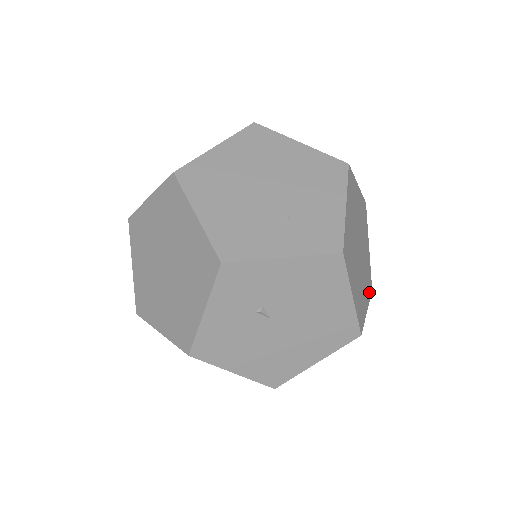
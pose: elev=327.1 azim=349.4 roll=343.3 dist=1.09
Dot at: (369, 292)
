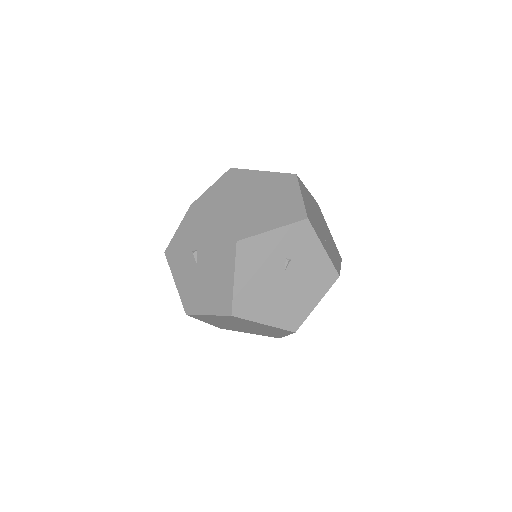
Dot at: occluded
